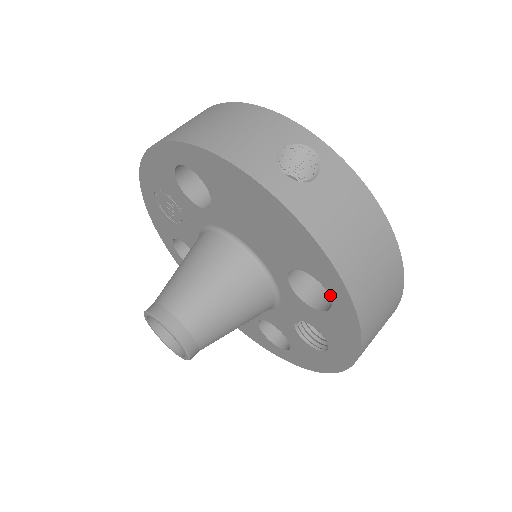
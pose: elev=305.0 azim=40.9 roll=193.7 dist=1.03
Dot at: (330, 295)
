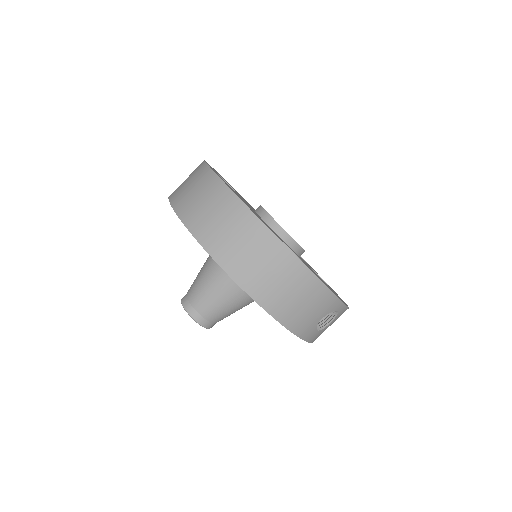
Dot at: occluded
